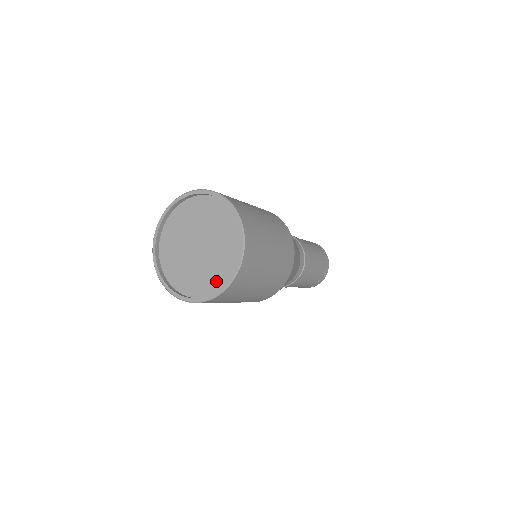
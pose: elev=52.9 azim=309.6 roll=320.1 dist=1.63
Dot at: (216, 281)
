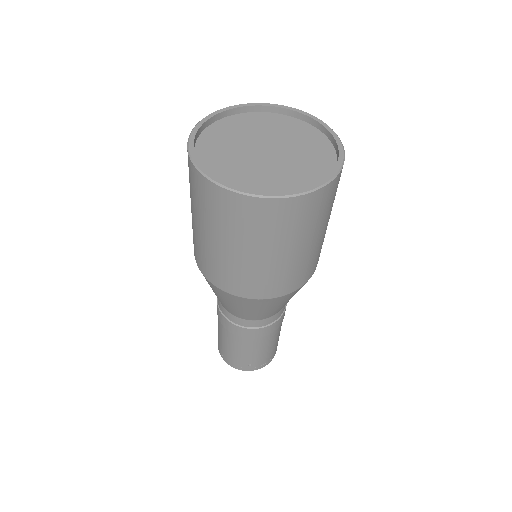
Dot at: (260, 187)
